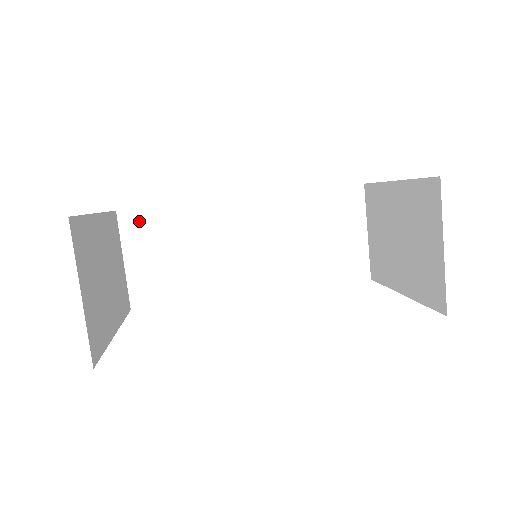
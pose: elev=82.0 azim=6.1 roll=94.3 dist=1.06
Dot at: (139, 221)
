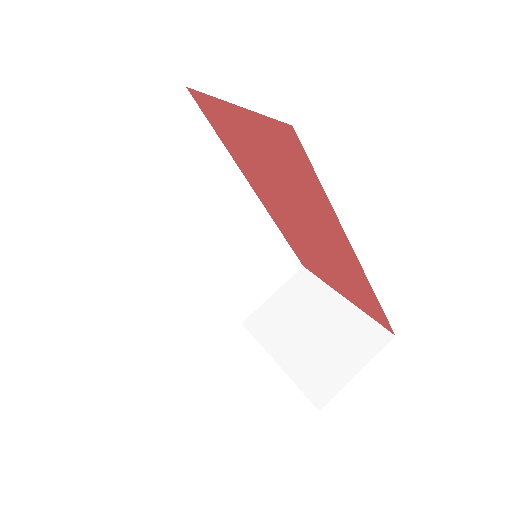
Dot at: (188, 116)
